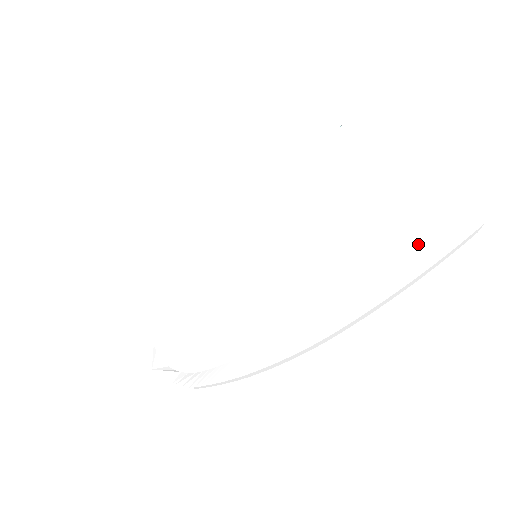
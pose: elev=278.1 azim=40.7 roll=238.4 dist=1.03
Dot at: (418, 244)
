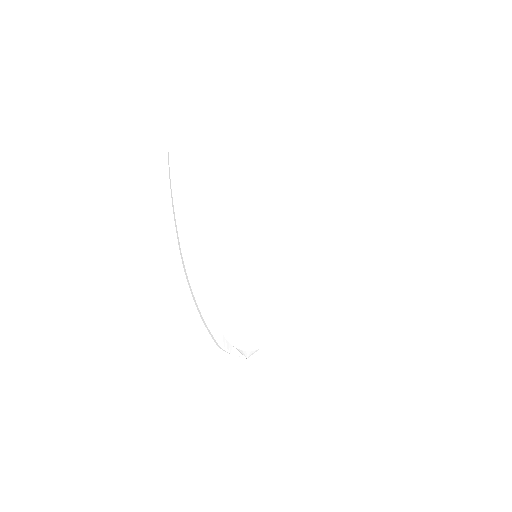
Dot at: (334, 201)
